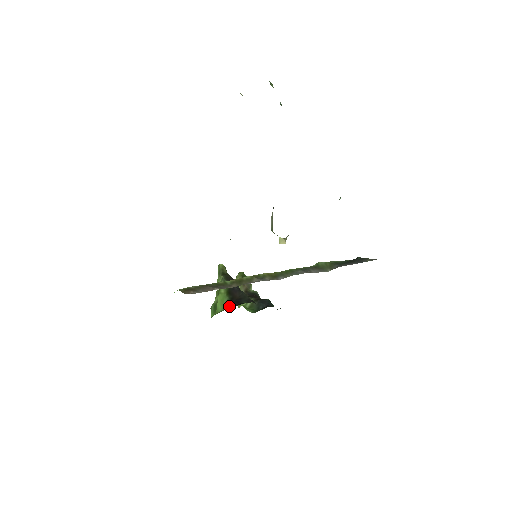
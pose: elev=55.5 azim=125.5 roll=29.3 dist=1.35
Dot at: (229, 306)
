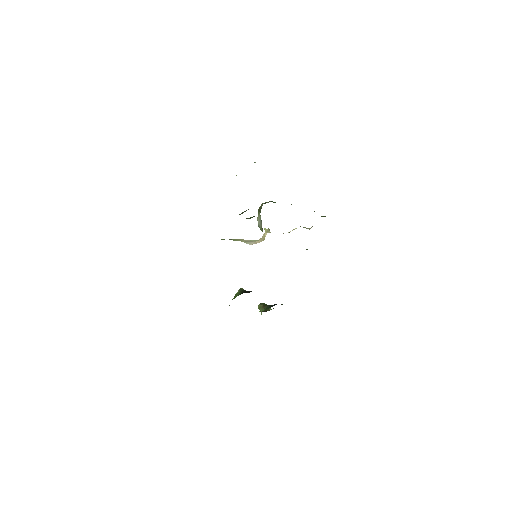
Dot at: (240, 294)
